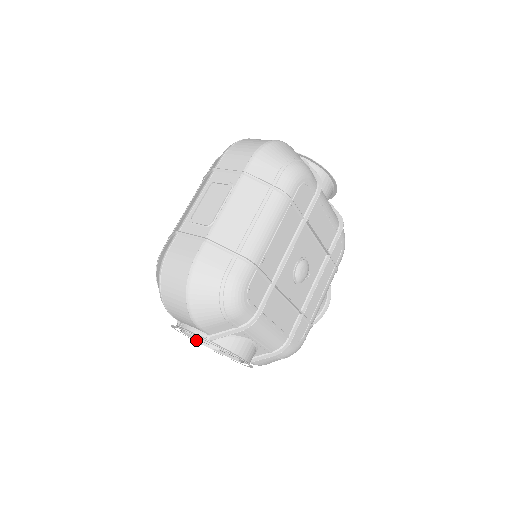
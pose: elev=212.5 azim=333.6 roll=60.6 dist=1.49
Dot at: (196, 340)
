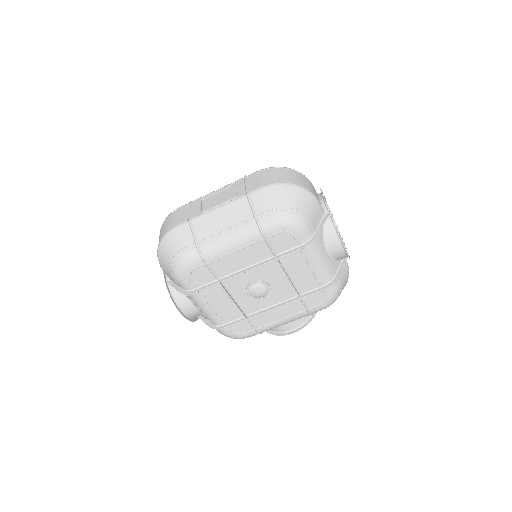
Dot at: occluded
